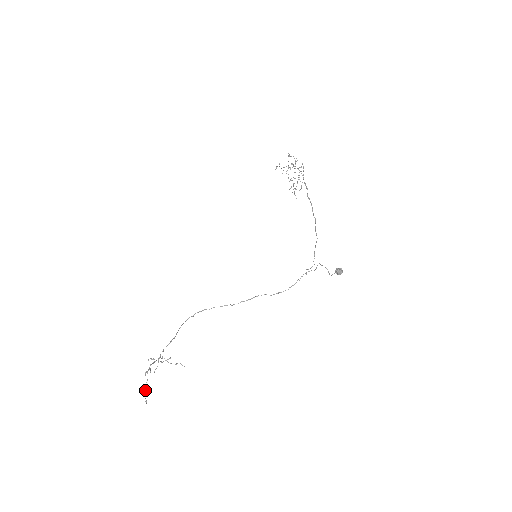
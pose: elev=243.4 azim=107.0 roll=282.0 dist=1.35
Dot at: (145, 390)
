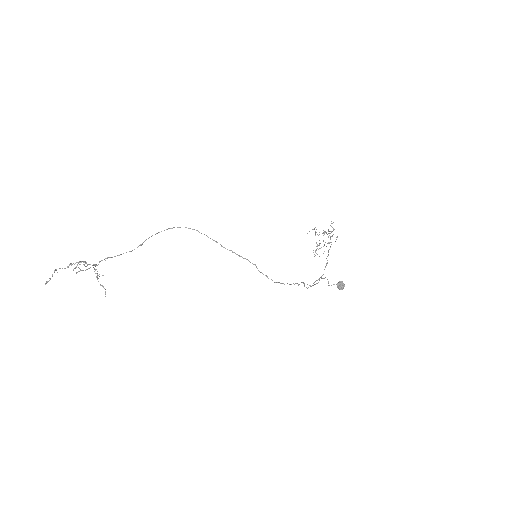
Dot at: occluded
